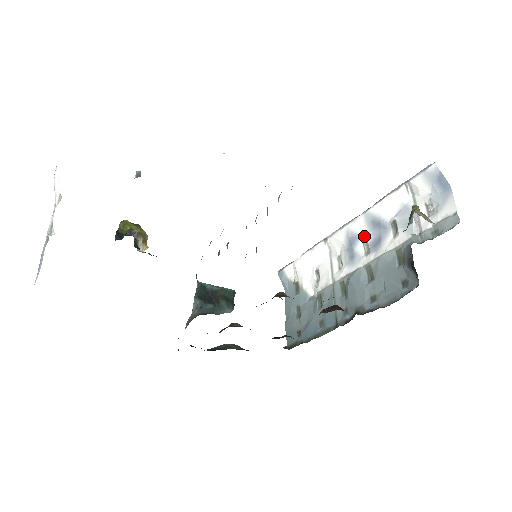
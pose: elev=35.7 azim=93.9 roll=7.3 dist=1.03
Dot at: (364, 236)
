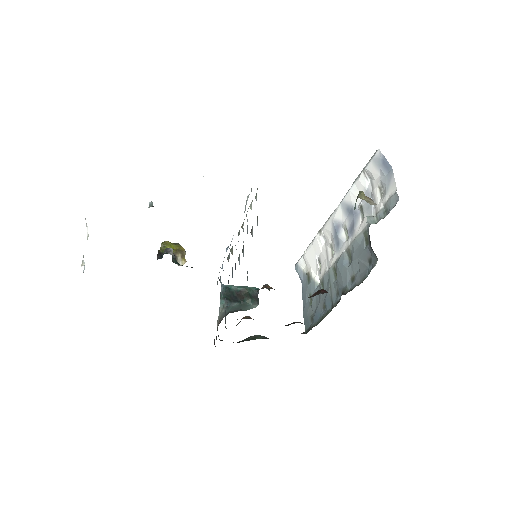
Dot at: (344, 223)
